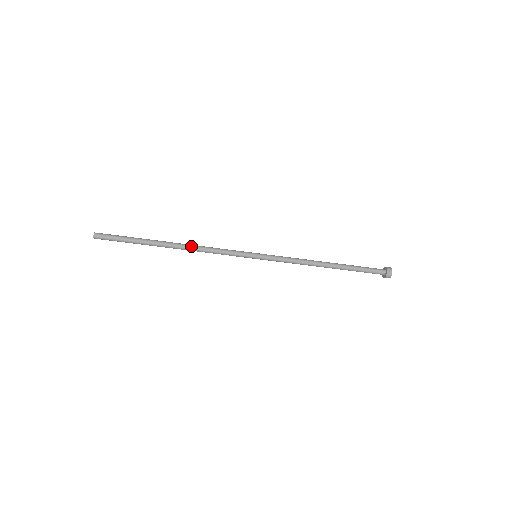
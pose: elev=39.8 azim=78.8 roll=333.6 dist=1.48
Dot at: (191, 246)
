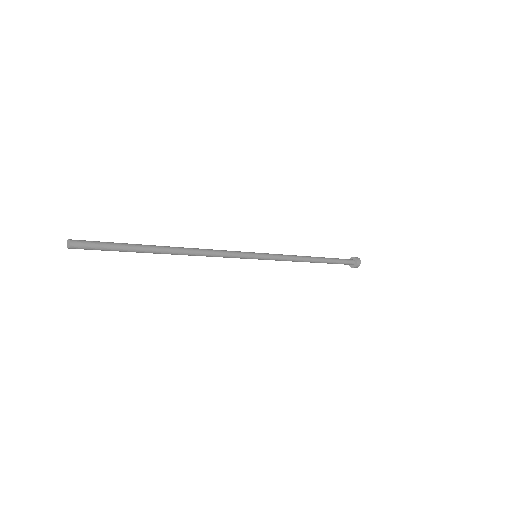
Dot at: (194, 253)
